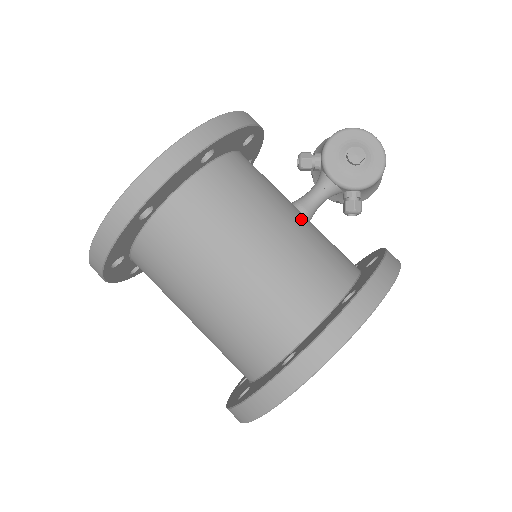
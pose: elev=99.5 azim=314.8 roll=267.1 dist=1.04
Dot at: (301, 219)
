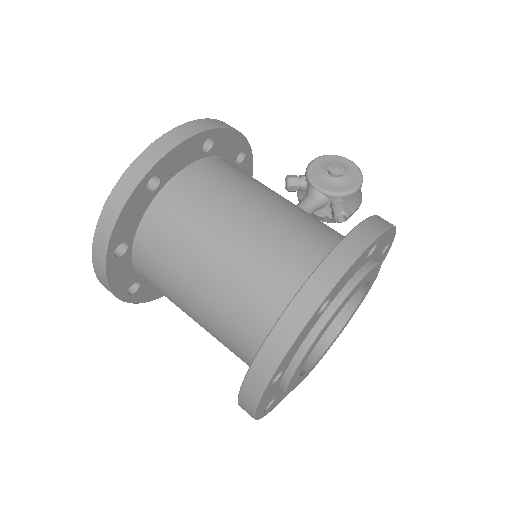
Dot at: occluded
